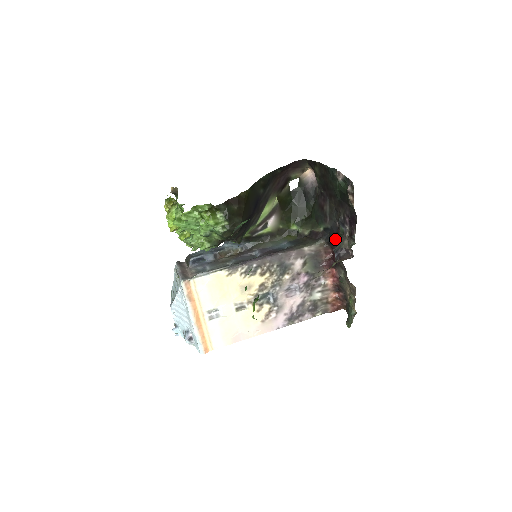
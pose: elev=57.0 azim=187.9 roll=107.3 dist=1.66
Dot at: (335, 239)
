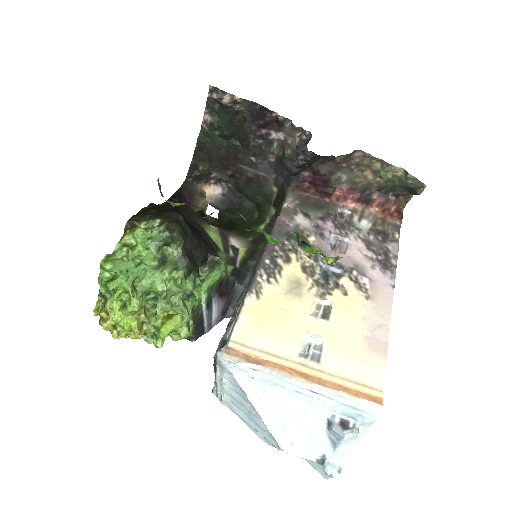
Dot at: (288, 166)
